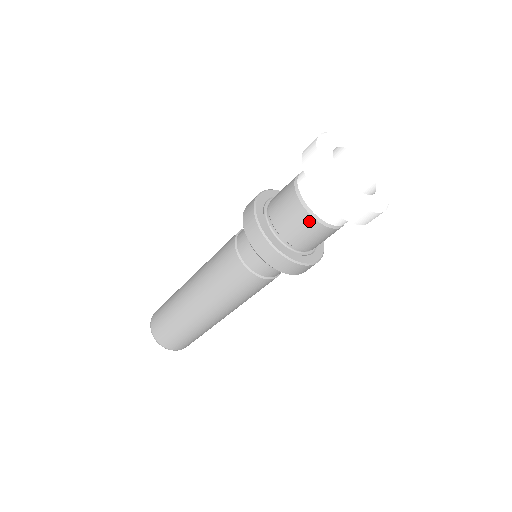
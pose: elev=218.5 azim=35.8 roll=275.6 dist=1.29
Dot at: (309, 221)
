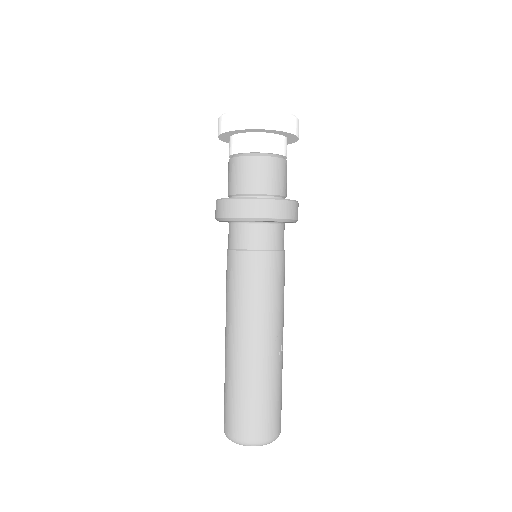
Dot at: (232, 163)
